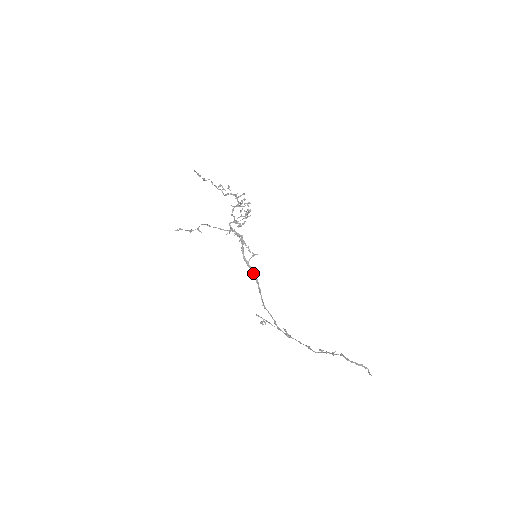
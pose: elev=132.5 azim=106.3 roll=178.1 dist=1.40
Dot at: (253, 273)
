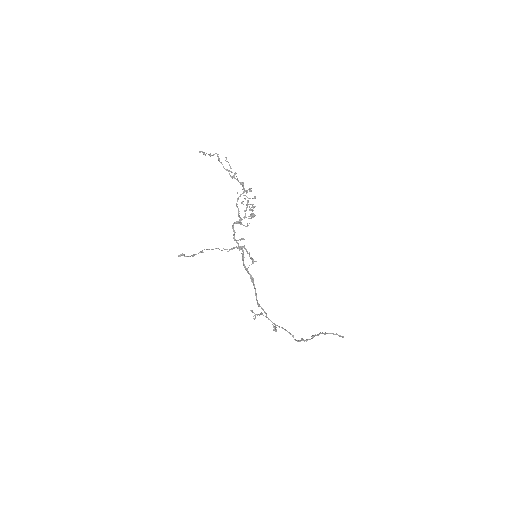
Dot at: (251, 278)
